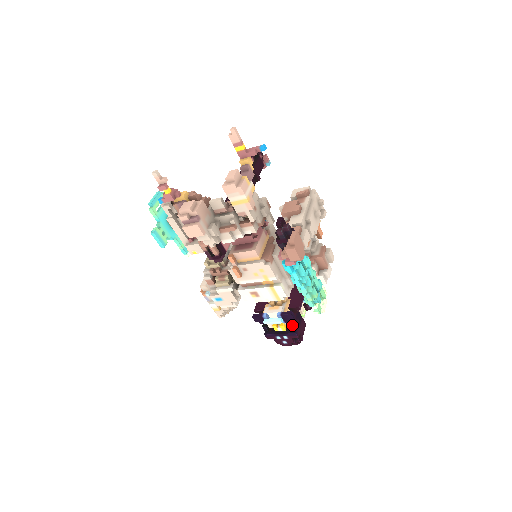
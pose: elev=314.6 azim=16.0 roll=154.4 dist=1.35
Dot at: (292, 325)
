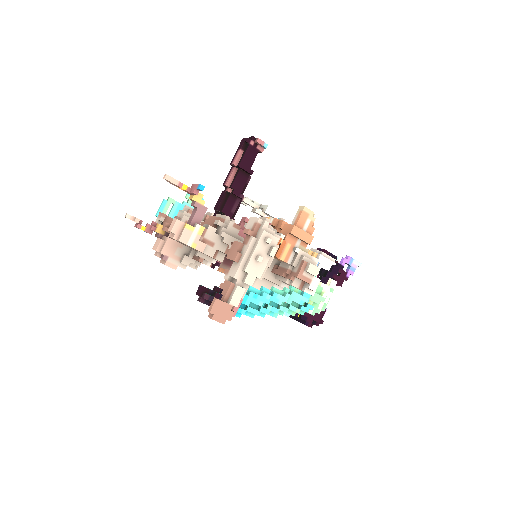
Dot at: (300, 318)
